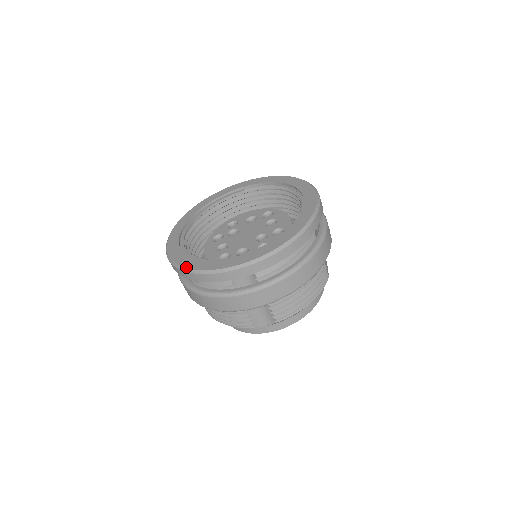
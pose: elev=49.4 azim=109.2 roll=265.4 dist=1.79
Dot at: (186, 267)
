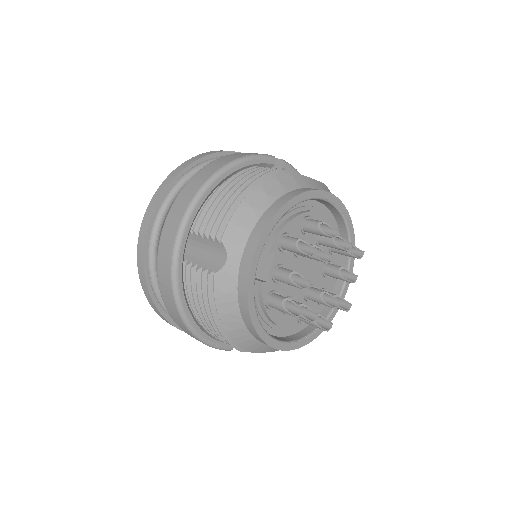
Dot at: occluded
